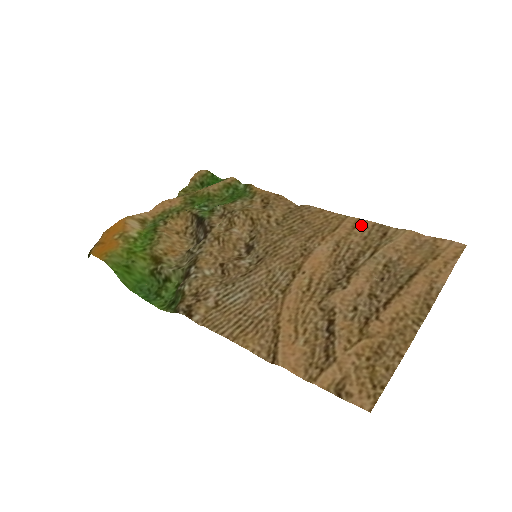
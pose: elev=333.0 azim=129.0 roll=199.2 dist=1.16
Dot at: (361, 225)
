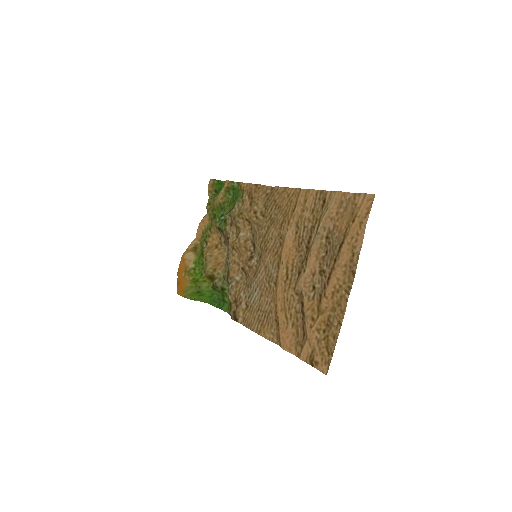
Dot at: (309, 197)
